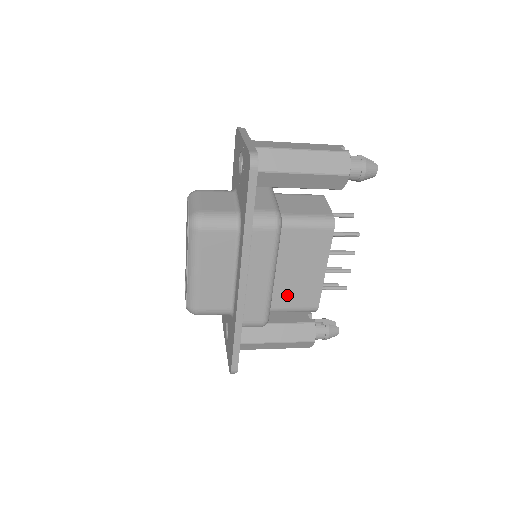
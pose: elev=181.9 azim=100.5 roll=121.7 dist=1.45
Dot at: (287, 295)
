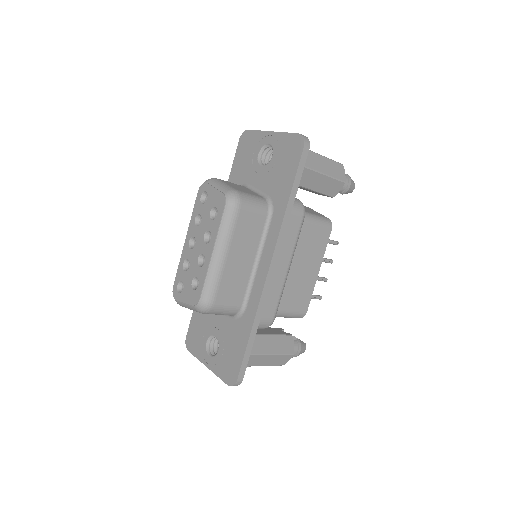
Dot at: (287, 295)
